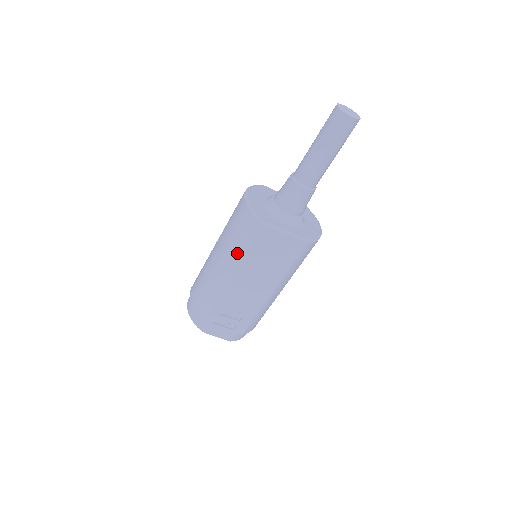
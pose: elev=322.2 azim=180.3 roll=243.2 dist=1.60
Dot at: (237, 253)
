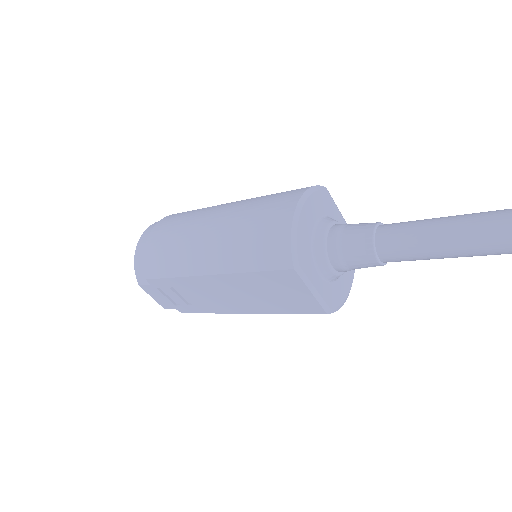
Dot at: (237, 263)
